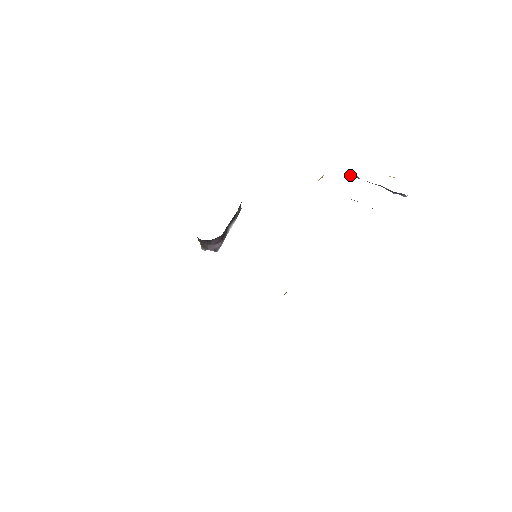
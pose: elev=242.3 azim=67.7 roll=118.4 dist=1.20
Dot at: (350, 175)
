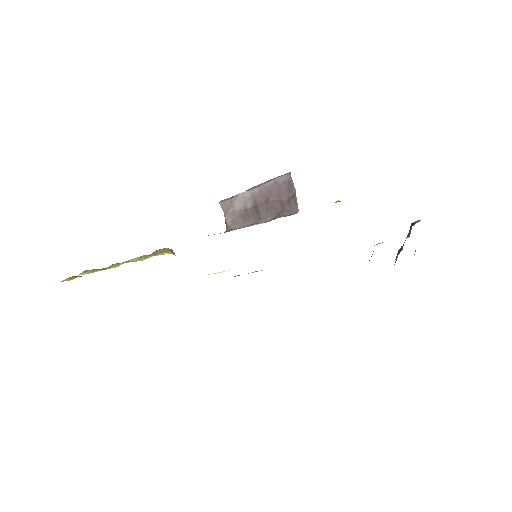
Dot at: (411, 228)
